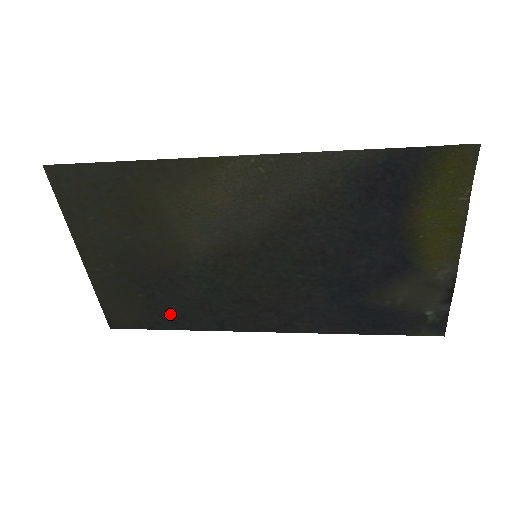
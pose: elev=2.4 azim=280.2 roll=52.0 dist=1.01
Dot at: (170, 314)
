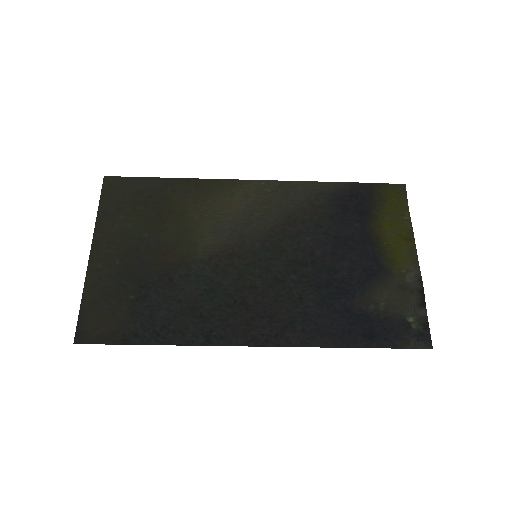
Dot at: (155, 322)
